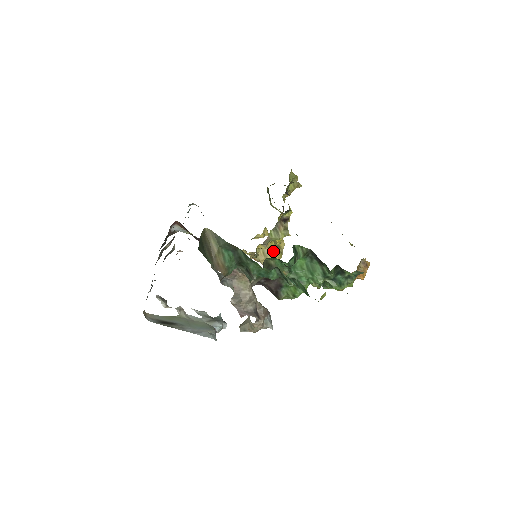
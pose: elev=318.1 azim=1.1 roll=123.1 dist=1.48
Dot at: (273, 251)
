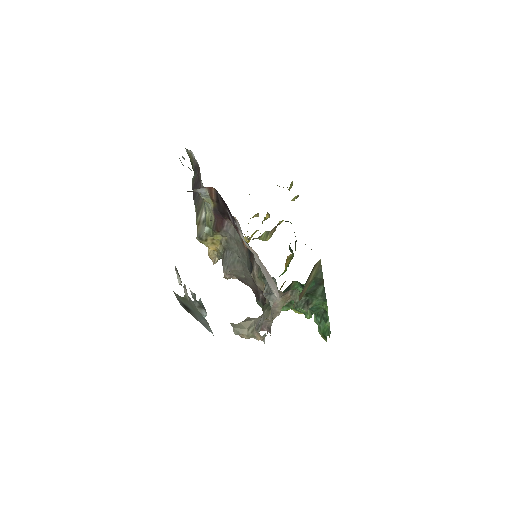
Dot at: occluded
